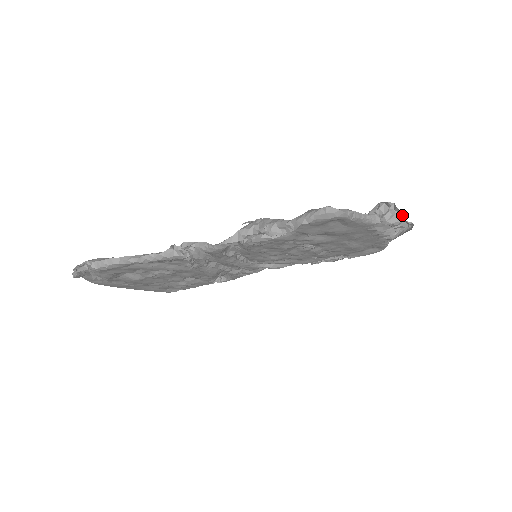
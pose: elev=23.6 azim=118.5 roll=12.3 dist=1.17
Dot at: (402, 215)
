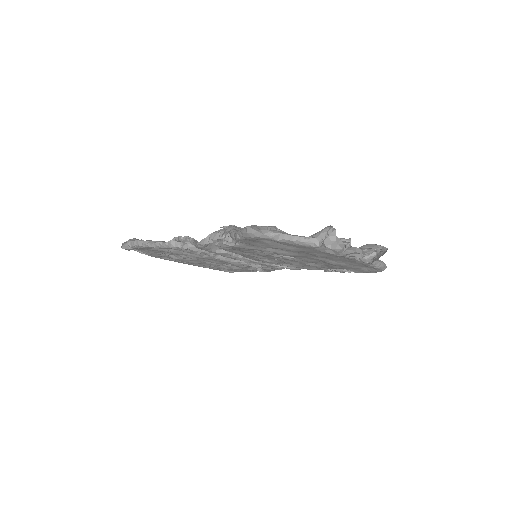
Dot at: (341, 242)
